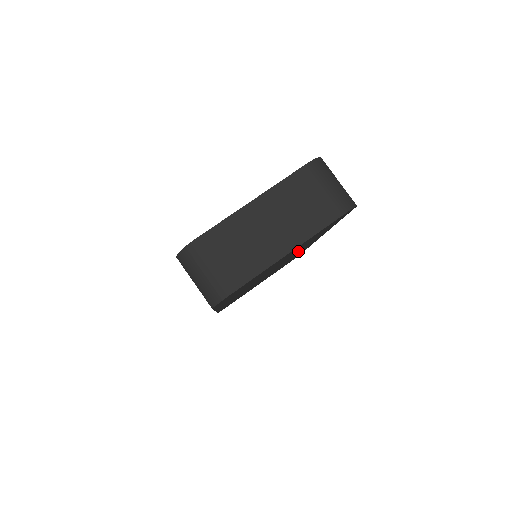
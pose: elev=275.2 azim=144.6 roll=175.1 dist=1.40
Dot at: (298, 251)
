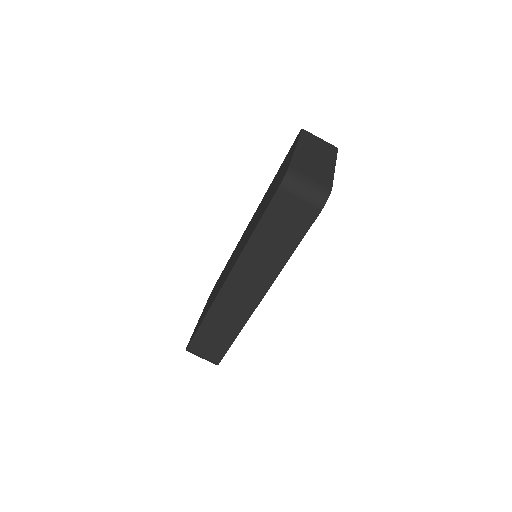
Dot at: occluded
